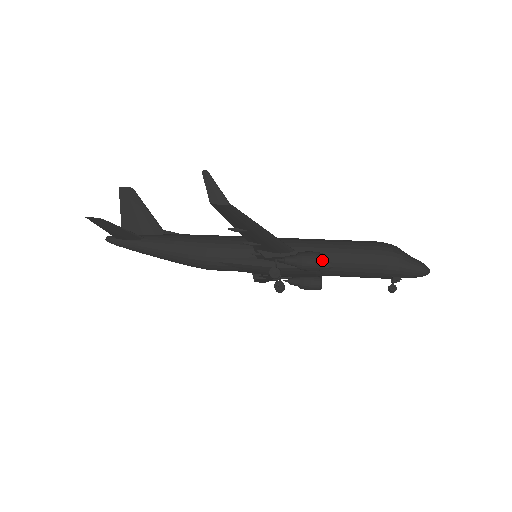
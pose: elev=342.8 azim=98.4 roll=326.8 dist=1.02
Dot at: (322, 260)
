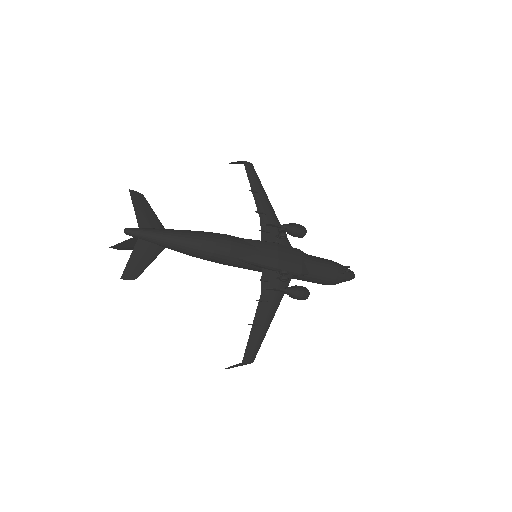
Dot at: occluded
